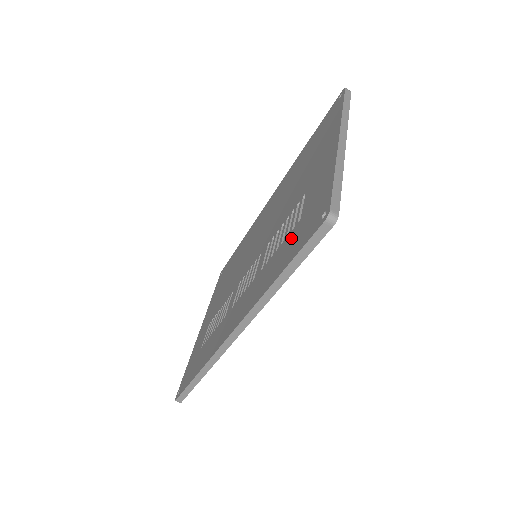
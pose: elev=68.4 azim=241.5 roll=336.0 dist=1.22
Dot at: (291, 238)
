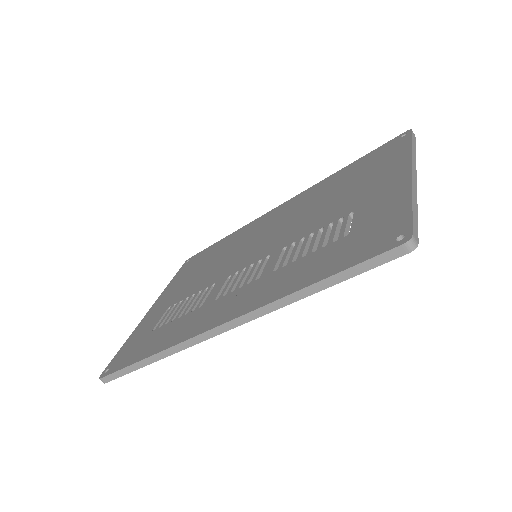
Dot at: (333, 249)
